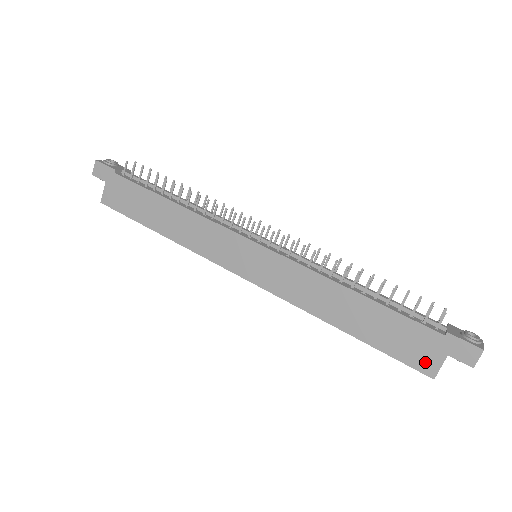
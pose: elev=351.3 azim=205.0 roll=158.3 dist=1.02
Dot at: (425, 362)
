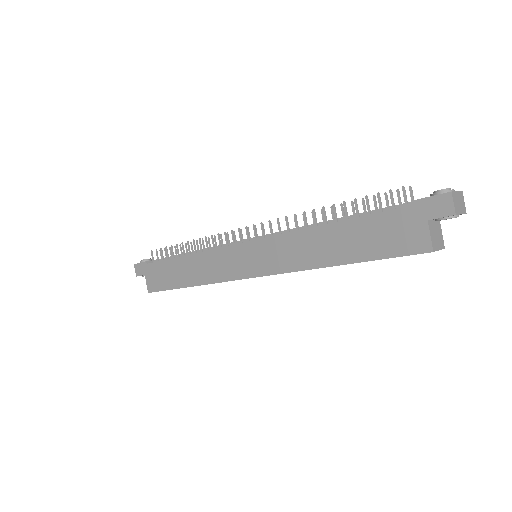
Dot at: (415, 242)
